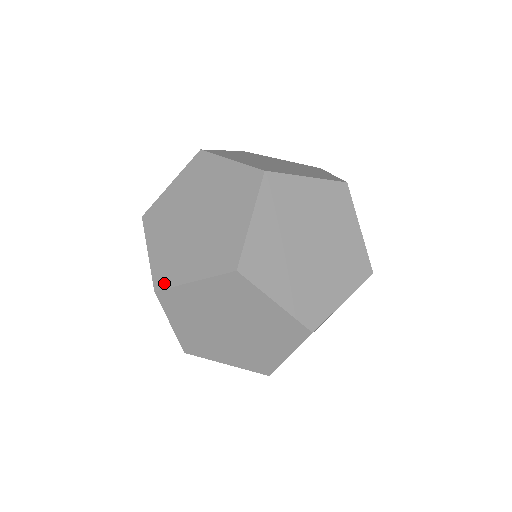
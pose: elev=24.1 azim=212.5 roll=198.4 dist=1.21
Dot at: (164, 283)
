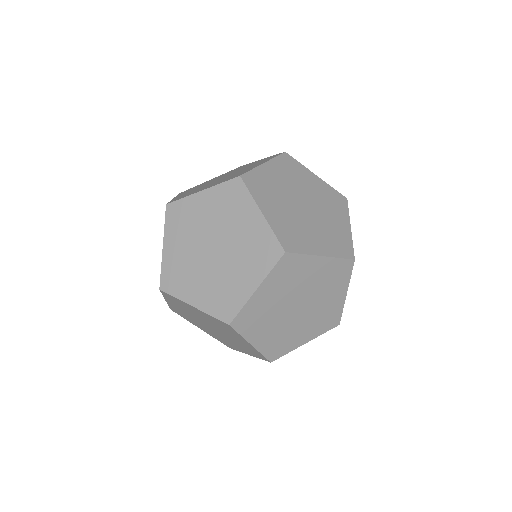
Dot at: (161, 279)
